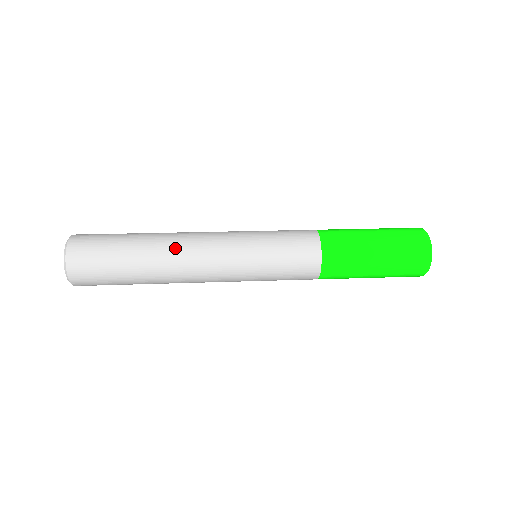
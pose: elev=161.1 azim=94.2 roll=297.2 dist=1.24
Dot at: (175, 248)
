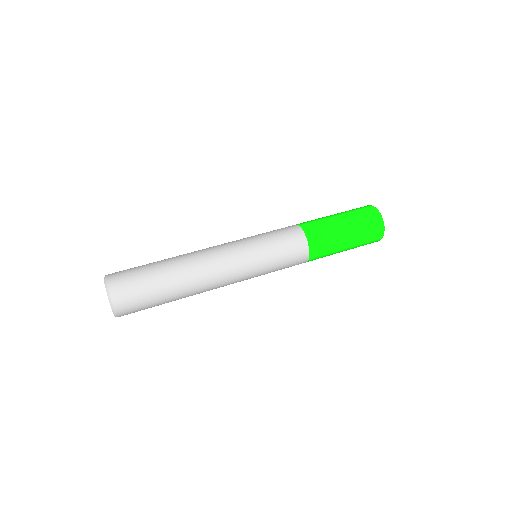
Dot at: (199, 276)
